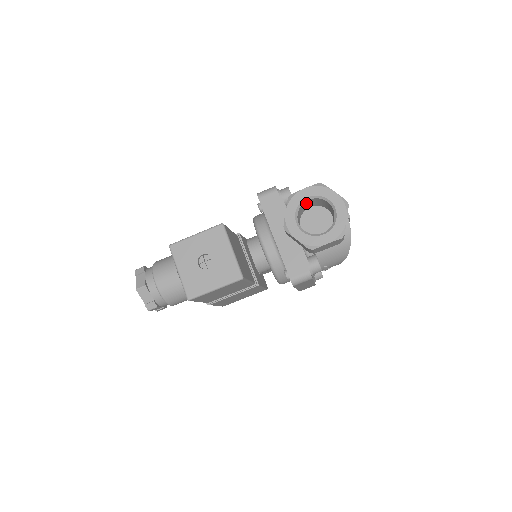
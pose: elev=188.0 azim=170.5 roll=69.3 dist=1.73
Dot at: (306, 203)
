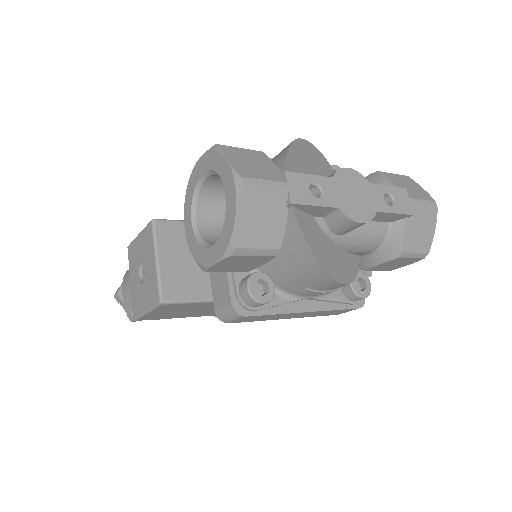
Dot at: (216, 182)
